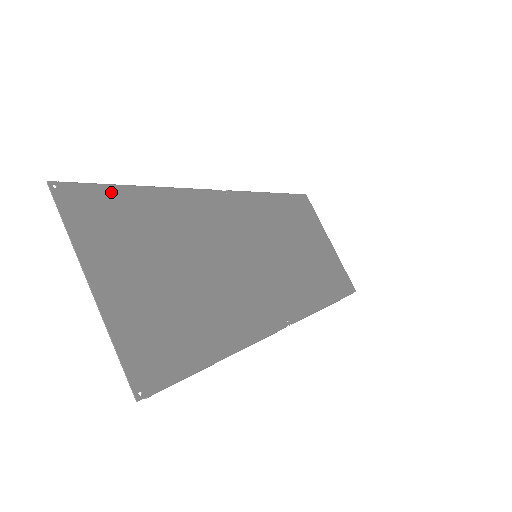
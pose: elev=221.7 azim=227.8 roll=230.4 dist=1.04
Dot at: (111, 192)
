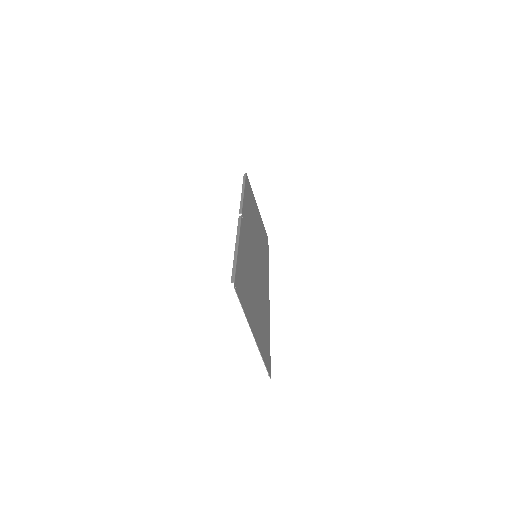
Dot at: (238, 269)
